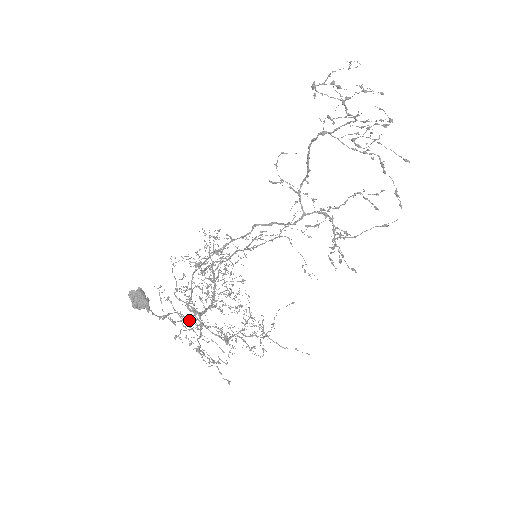
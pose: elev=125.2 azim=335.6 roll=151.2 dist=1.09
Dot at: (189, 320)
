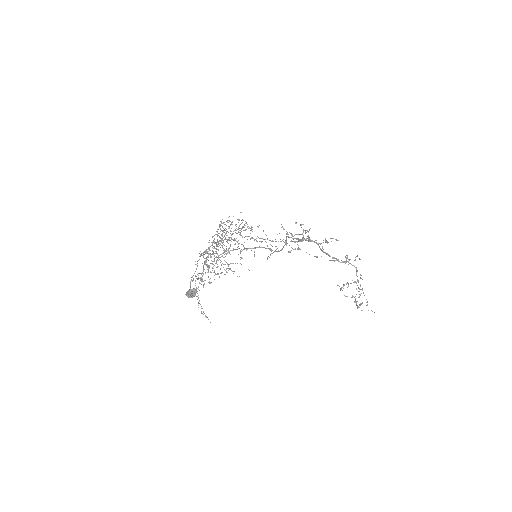
Dot at: occluded
